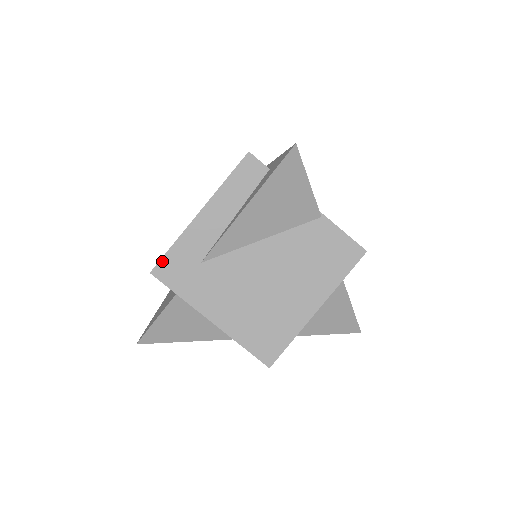
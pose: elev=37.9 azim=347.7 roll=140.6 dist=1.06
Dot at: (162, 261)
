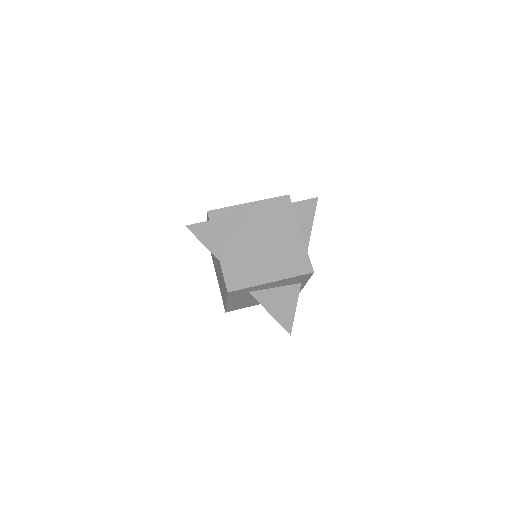
Dot at: occluded
